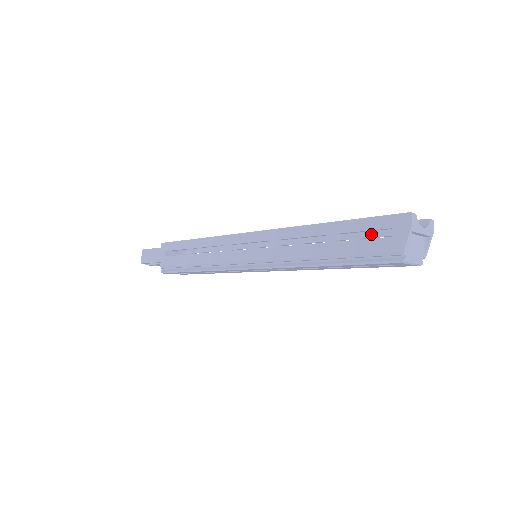
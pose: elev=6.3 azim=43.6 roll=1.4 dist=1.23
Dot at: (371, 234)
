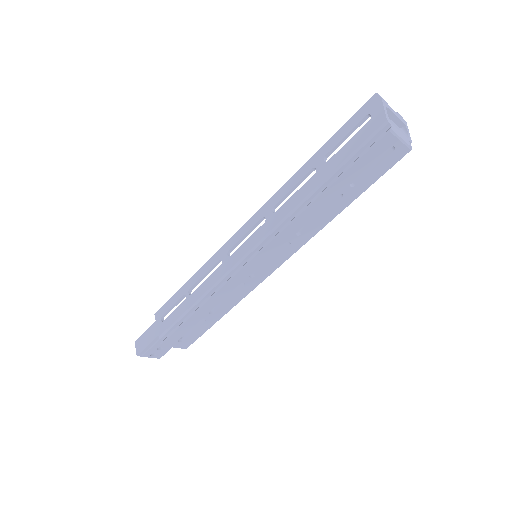
Dot at: occluded
